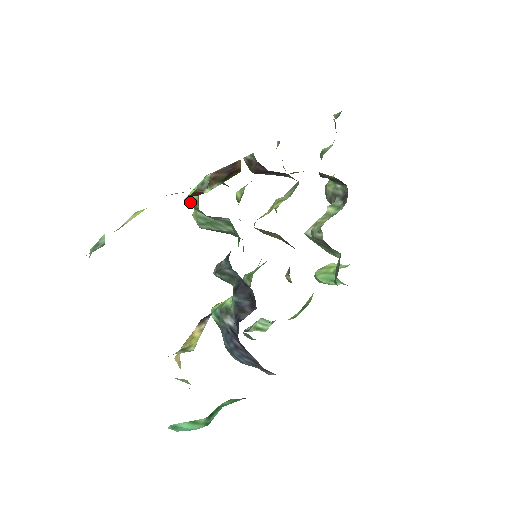
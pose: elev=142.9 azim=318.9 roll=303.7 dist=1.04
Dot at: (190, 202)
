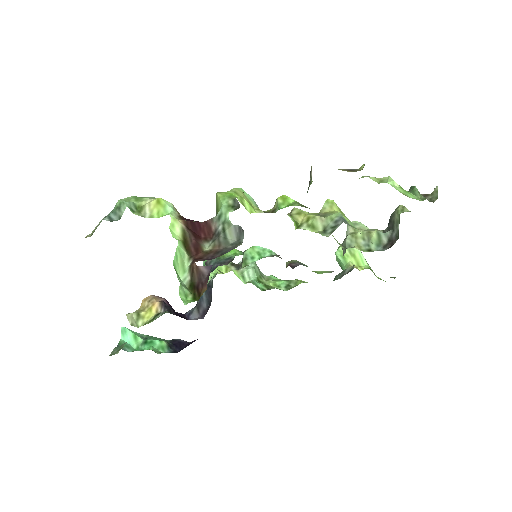
Dot at: (217, 203)
